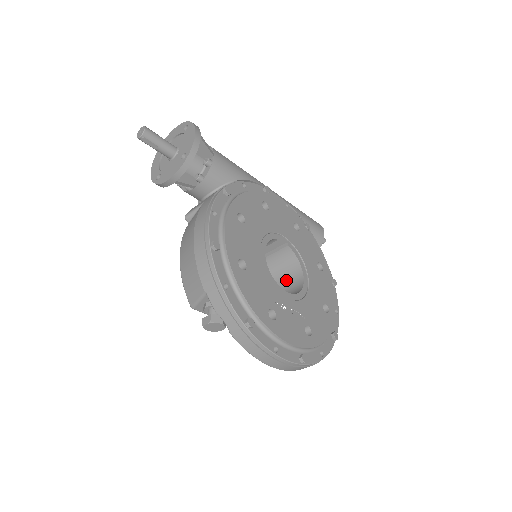
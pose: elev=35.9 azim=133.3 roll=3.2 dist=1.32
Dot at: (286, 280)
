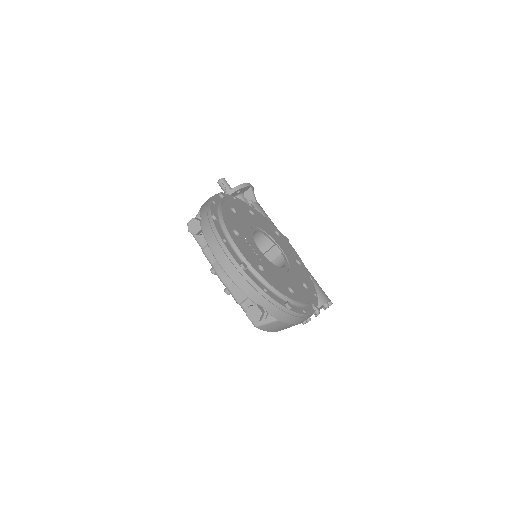
Dot at: occluded
